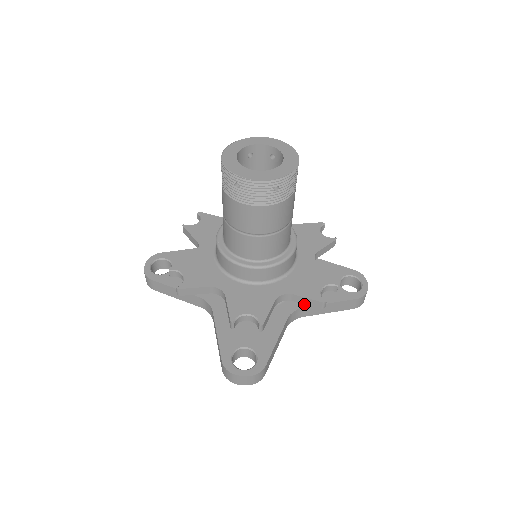
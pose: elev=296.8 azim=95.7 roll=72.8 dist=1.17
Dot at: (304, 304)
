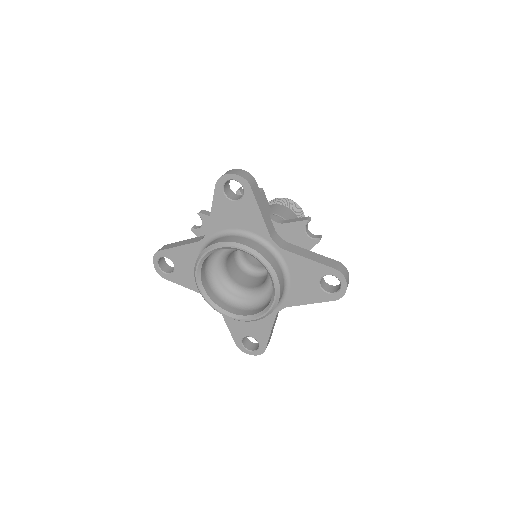
Dot at: occluded
